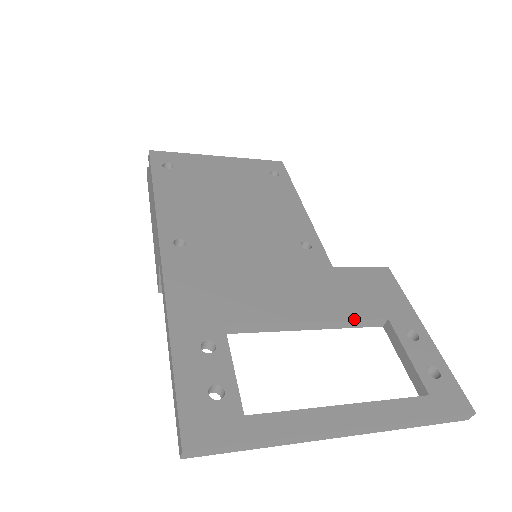
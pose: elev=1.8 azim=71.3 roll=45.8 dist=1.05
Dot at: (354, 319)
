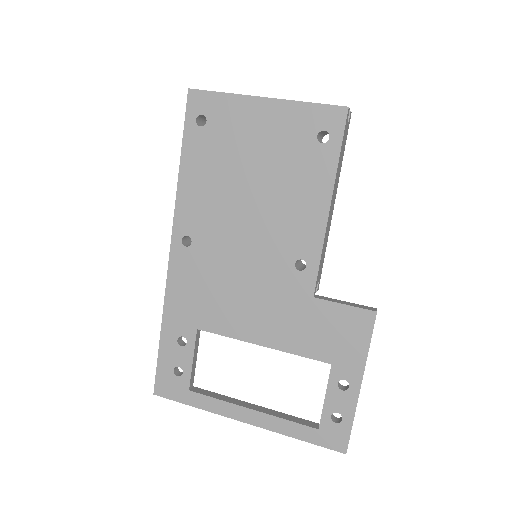
Dot at: (299, 355)
